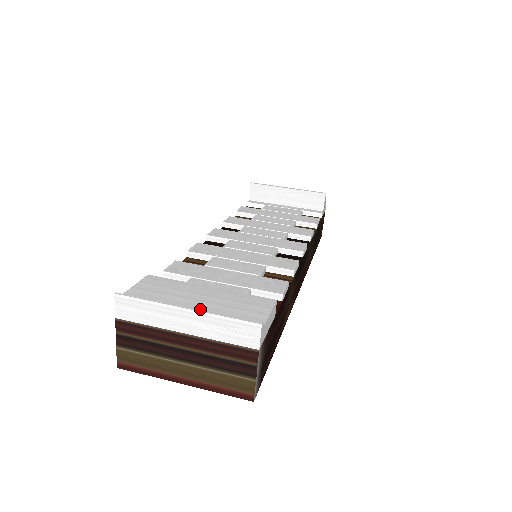
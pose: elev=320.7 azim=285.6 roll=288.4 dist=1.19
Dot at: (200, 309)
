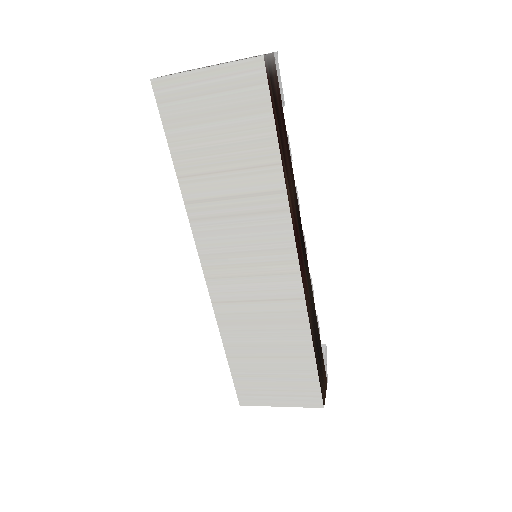
Dot at: occluded
